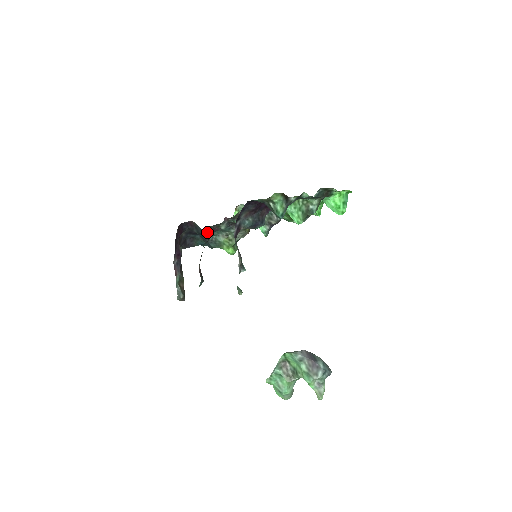
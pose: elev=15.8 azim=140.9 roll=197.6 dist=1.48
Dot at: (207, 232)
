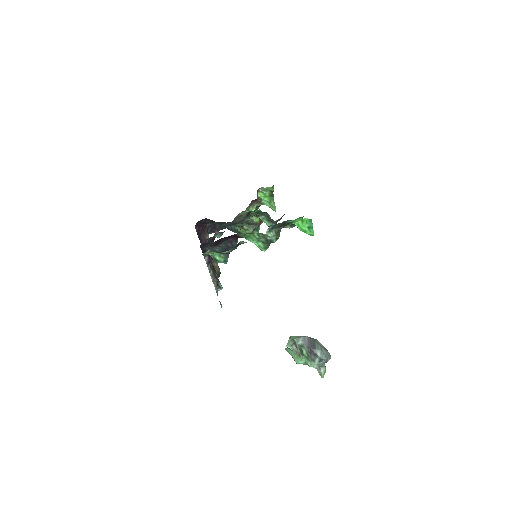
Dot at: (223, 226)
